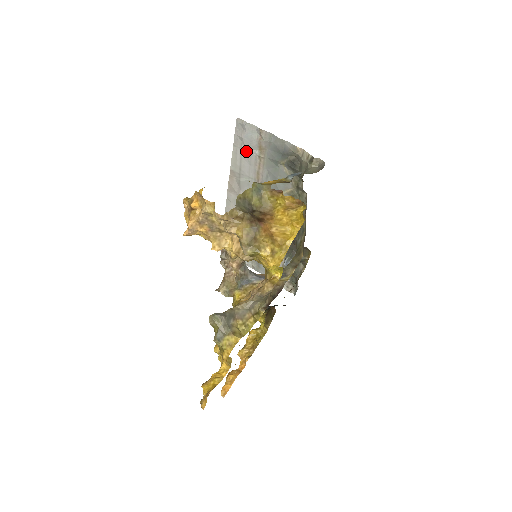
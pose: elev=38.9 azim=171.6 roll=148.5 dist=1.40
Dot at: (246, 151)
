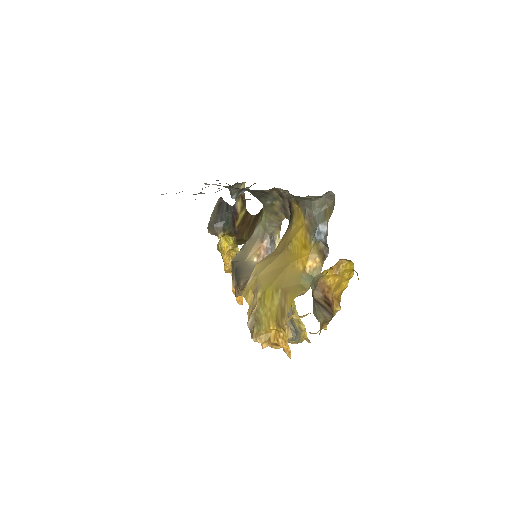
Dot at: occluded
